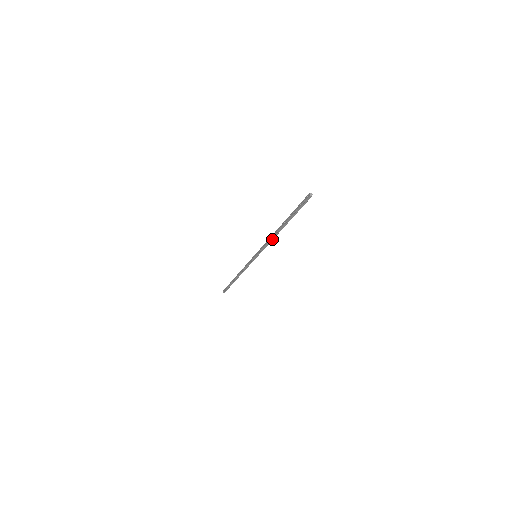
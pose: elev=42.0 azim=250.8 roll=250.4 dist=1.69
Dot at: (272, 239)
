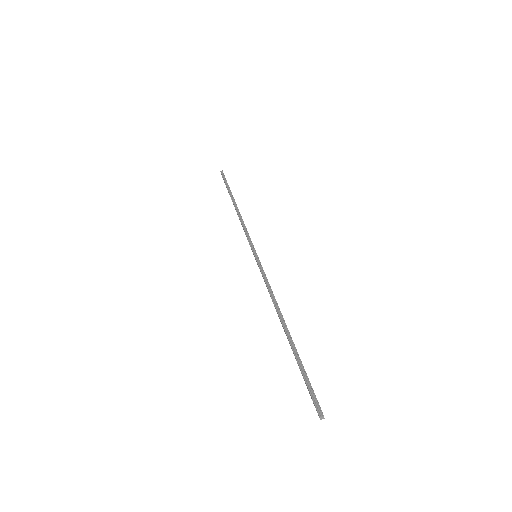
Dot at: (241, 219)
